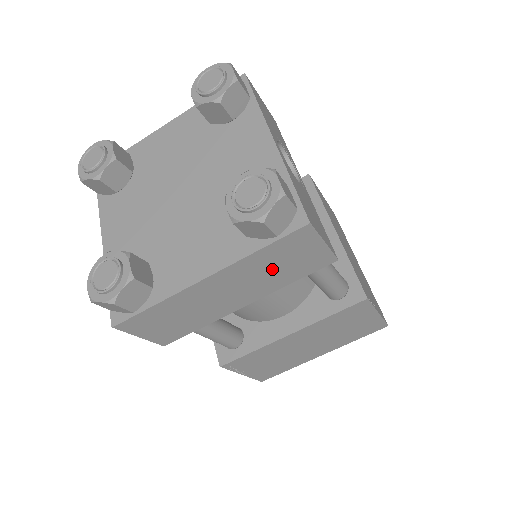
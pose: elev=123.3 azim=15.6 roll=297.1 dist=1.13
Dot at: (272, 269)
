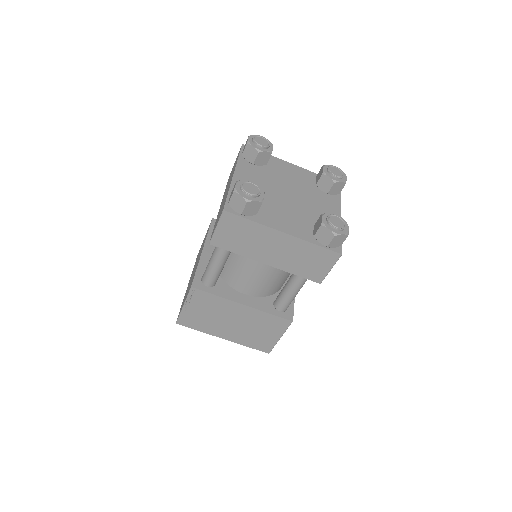
Dot at: (303, 259)
